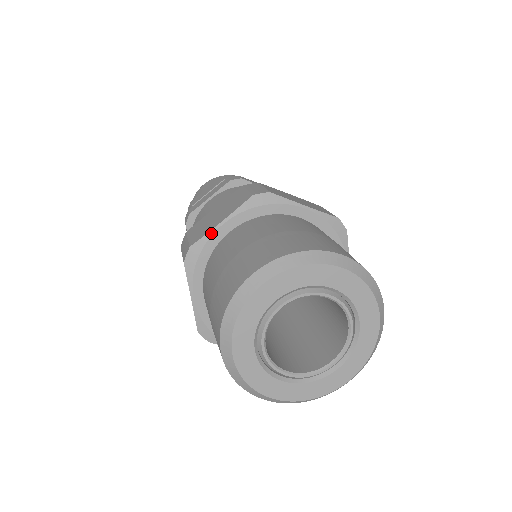
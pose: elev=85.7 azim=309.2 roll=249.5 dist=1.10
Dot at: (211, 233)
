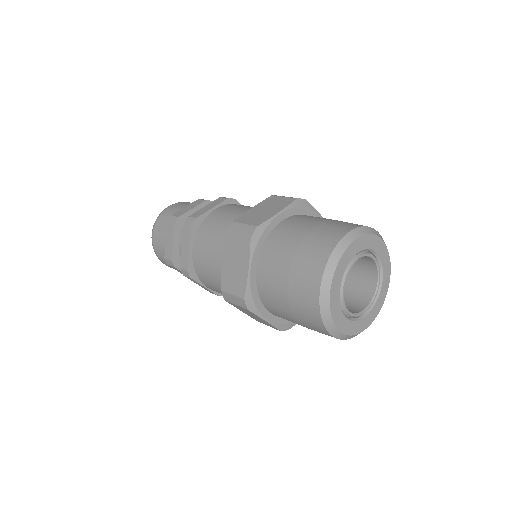
Dot at: (272, 219)
